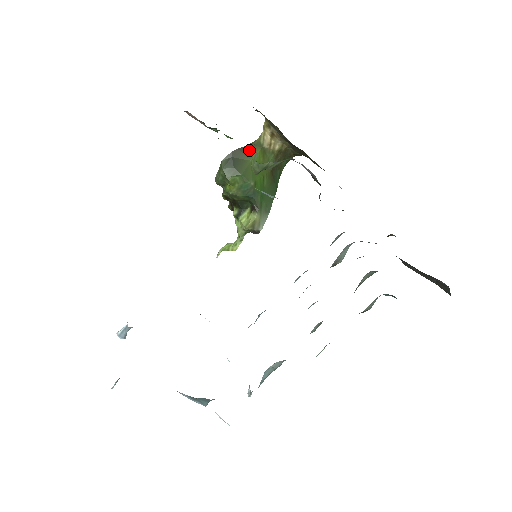
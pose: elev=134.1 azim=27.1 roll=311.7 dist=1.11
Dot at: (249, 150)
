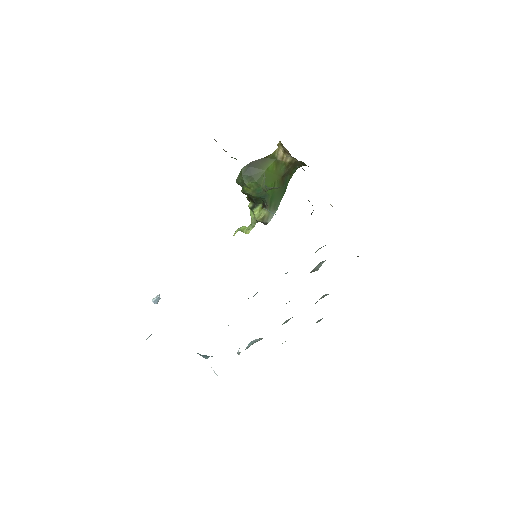
Dot at: (265, 161)
